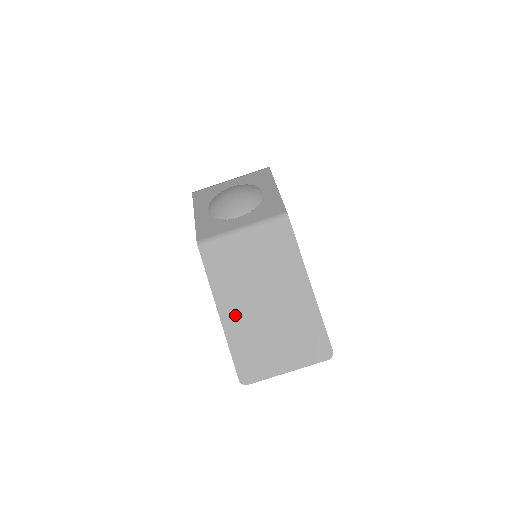
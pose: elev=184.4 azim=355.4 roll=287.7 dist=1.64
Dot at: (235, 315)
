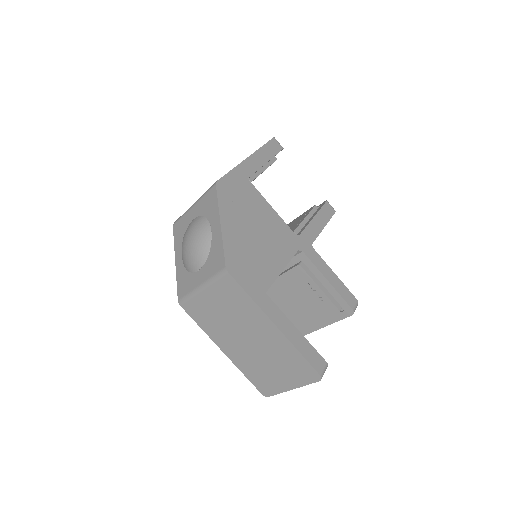
Dot at: (234, 352)
